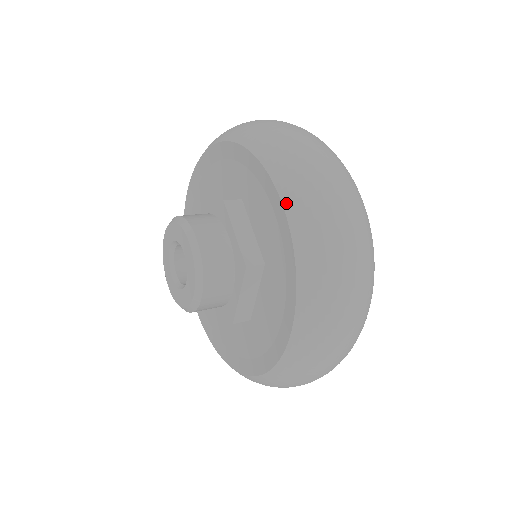
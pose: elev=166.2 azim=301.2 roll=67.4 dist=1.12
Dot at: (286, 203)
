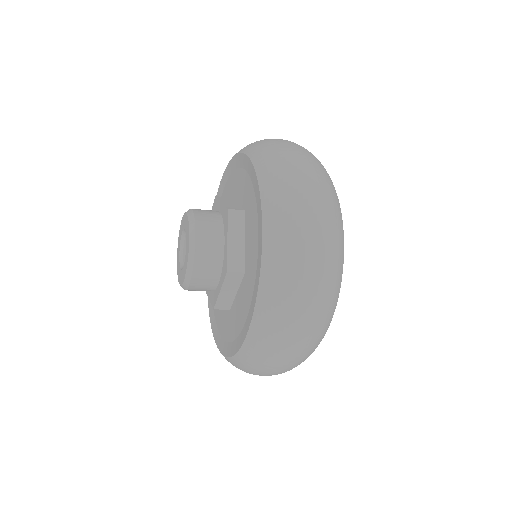
Dot at: (247, 152)
